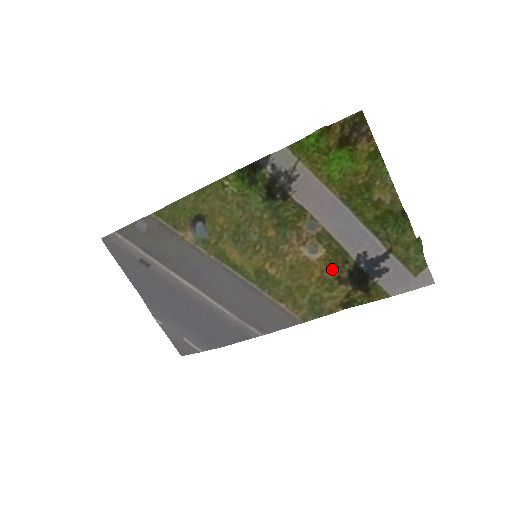
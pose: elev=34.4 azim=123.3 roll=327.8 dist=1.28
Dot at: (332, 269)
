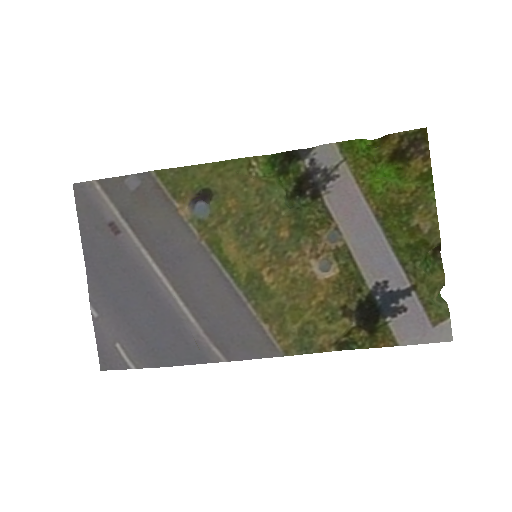
Dot at: (340, 295)
